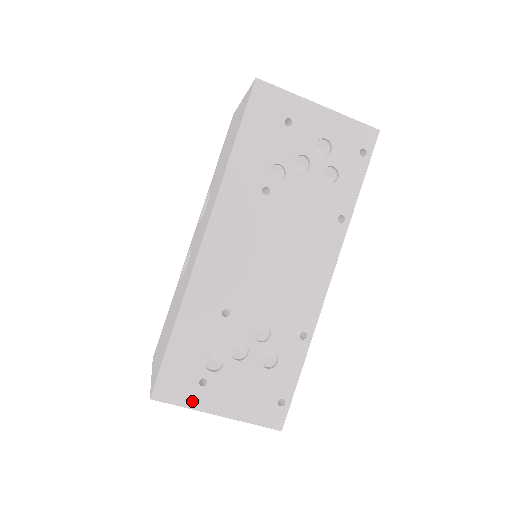
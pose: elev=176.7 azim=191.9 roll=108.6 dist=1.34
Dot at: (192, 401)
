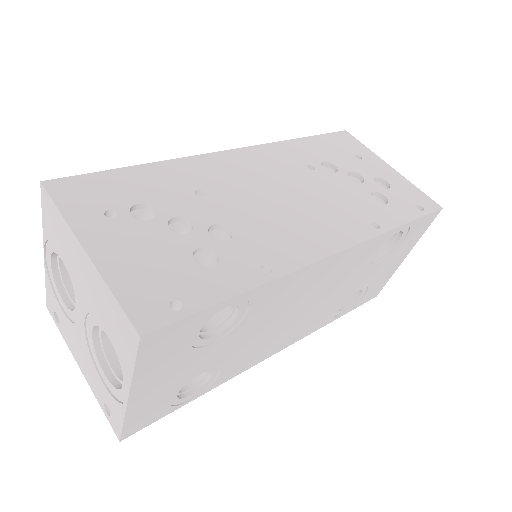
Dot at: (77, 216)
